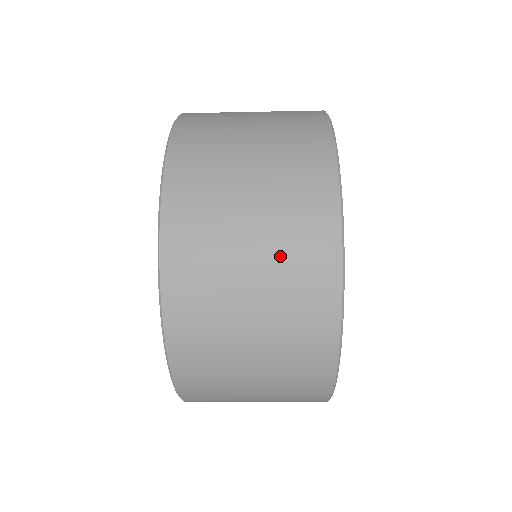
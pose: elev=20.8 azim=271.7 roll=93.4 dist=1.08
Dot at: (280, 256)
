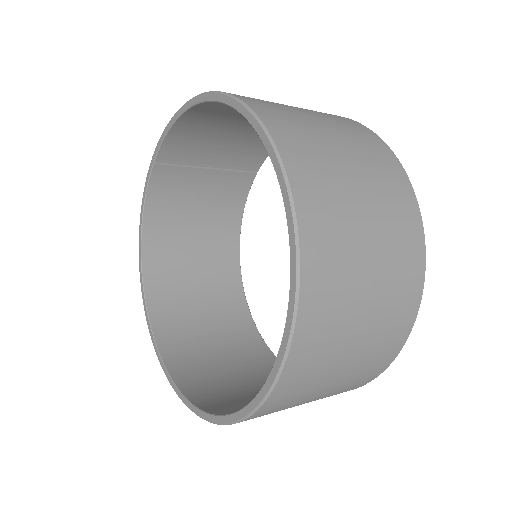
Dot at: (382, 200)
